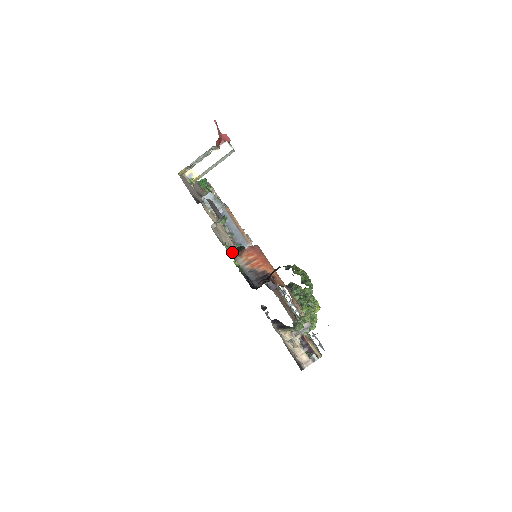
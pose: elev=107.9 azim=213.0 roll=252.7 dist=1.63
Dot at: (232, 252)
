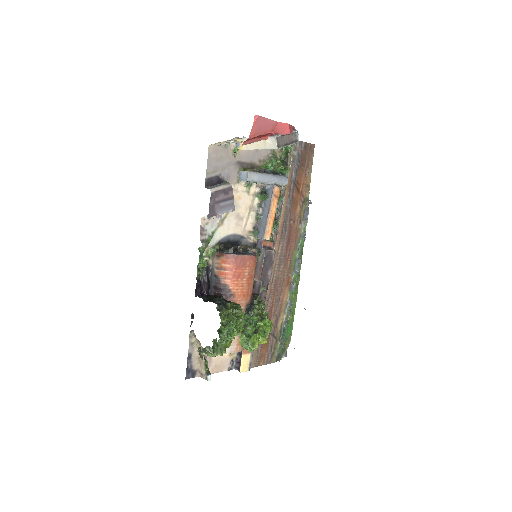
Dot at: (213, 249)
